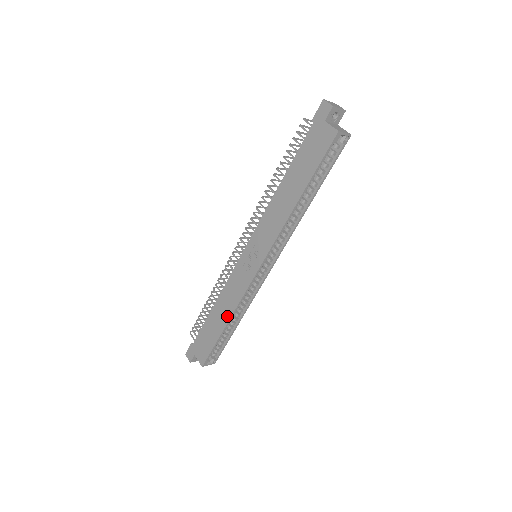
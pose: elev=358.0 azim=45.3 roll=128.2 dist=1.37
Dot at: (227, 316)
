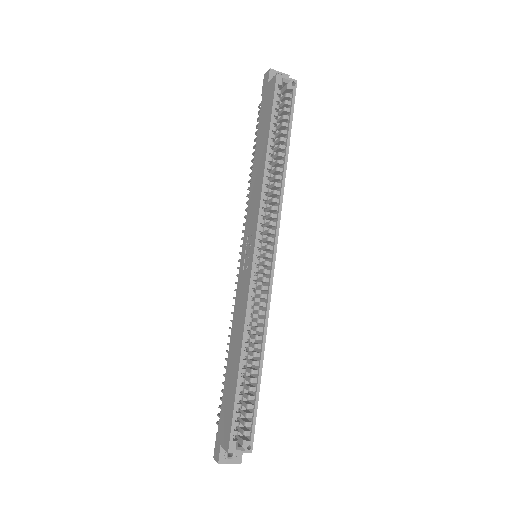
Dot at: (239, 345)
